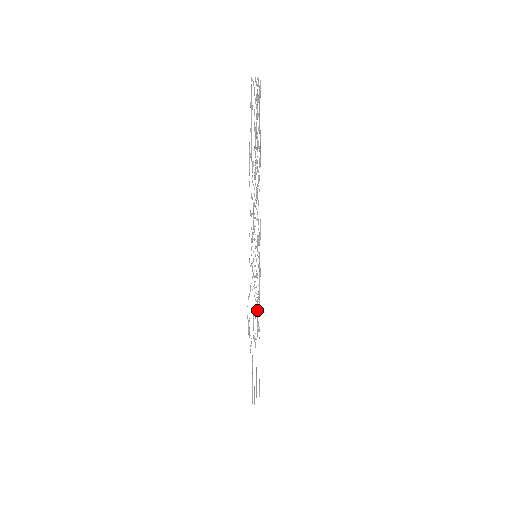
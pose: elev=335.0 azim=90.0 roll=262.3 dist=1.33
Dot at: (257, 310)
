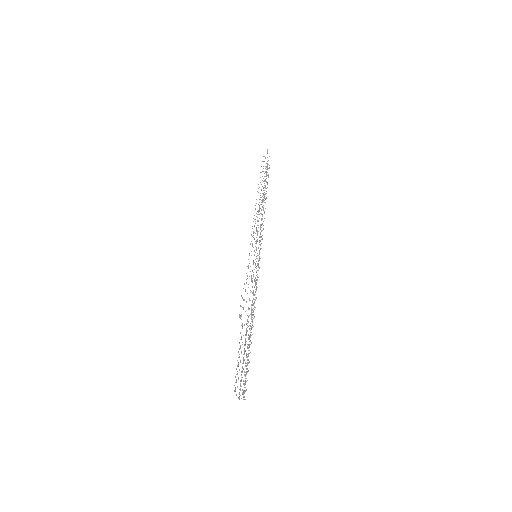
Dot at: (252, 312)
